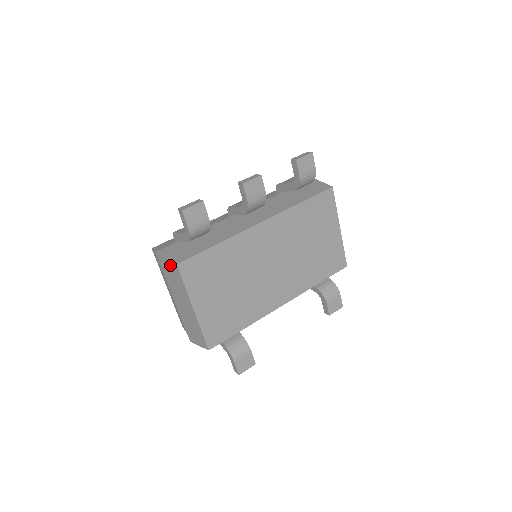
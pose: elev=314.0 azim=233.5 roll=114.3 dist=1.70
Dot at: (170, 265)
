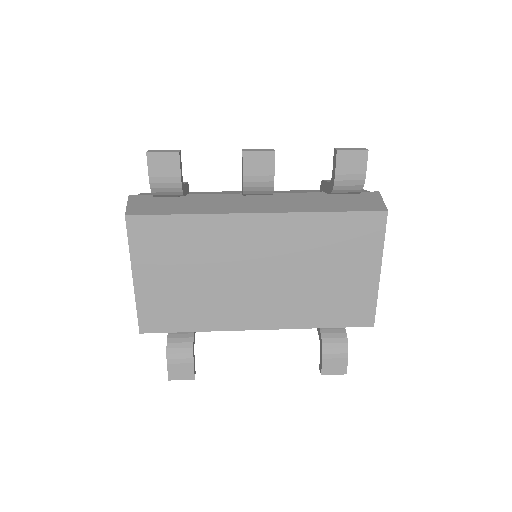
Dot at: occluded
